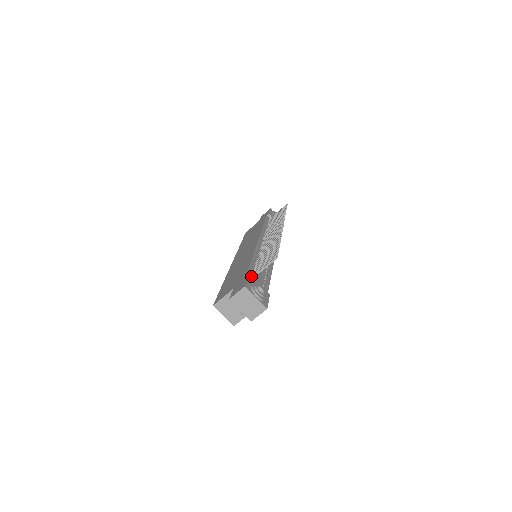
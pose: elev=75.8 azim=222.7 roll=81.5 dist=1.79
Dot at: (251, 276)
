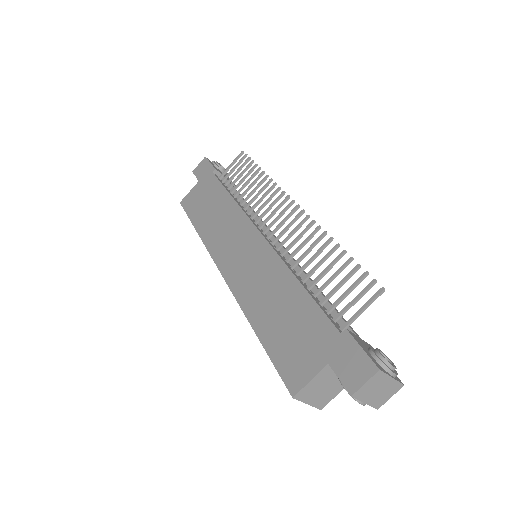
Dot at: (351, 333)
